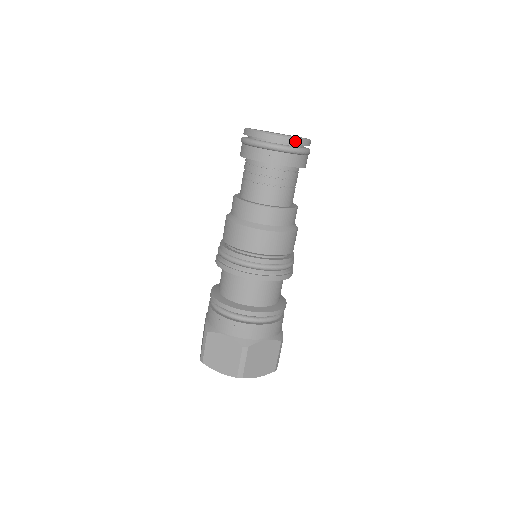
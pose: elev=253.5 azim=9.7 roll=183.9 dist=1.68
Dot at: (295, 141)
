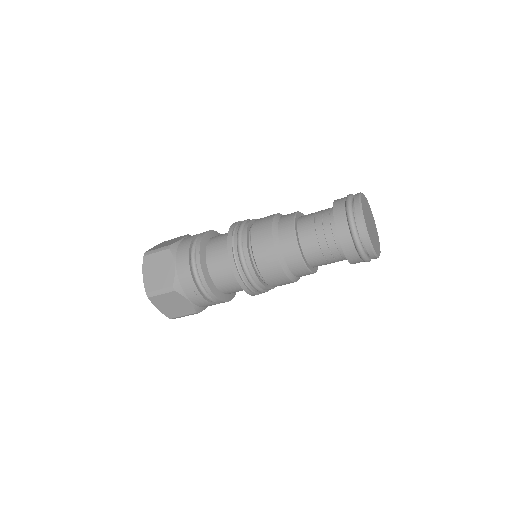
Dot at: occluded
